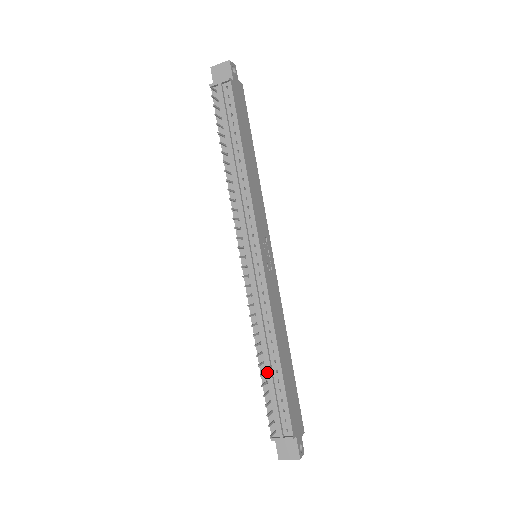
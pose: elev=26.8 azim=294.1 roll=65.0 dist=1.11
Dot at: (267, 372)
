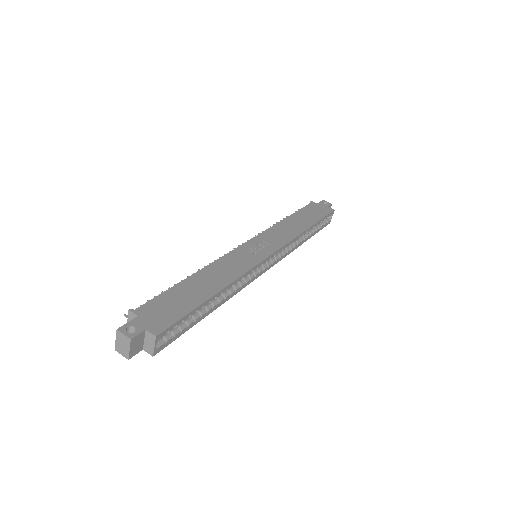
Dot at: occluded
